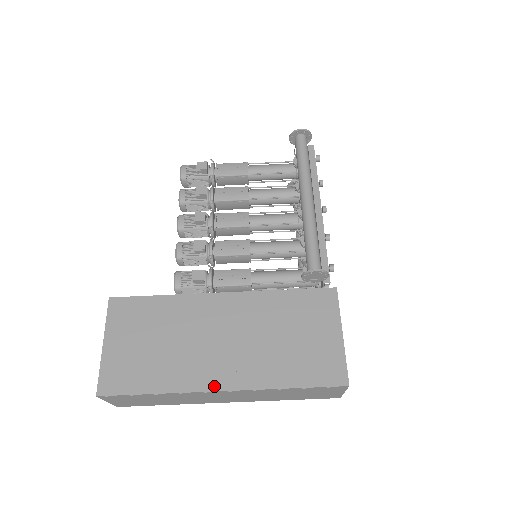
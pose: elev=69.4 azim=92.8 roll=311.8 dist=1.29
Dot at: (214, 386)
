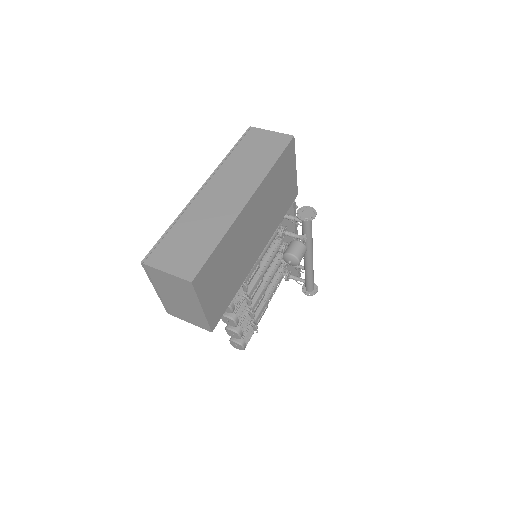
Dot at: occluded
